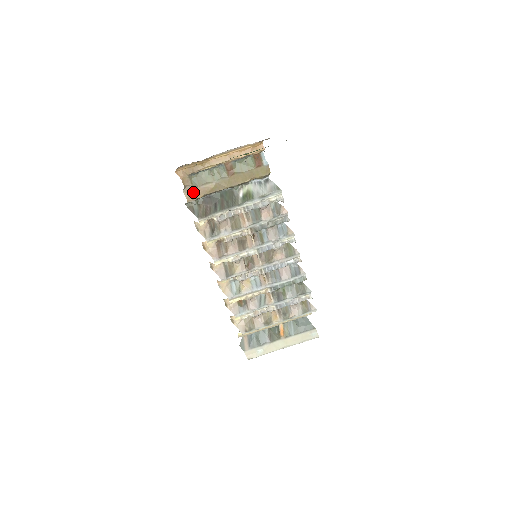
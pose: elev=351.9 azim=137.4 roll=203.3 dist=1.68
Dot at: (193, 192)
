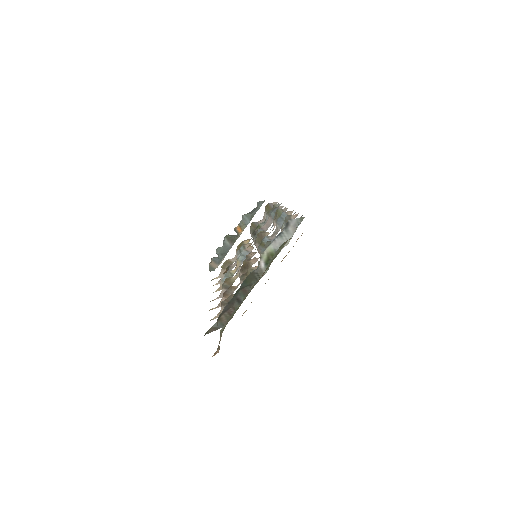
Dot at: occluded
